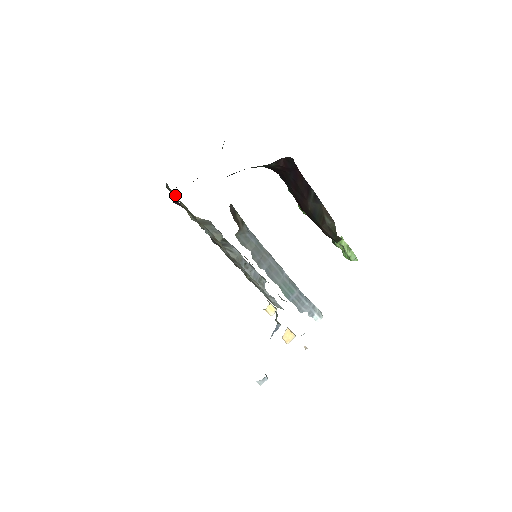
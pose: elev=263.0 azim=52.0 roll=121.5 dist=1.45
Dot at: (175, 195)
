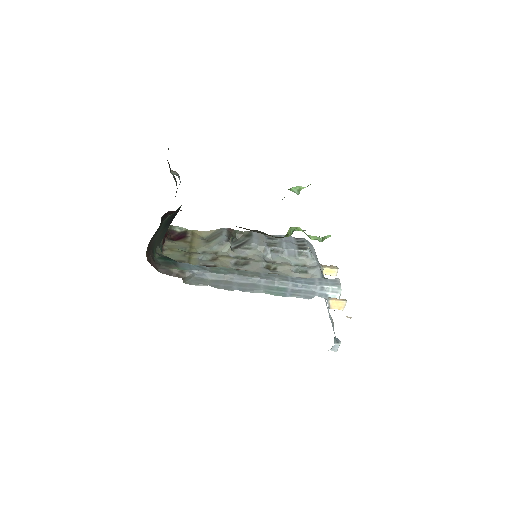
Dot at: occluded
